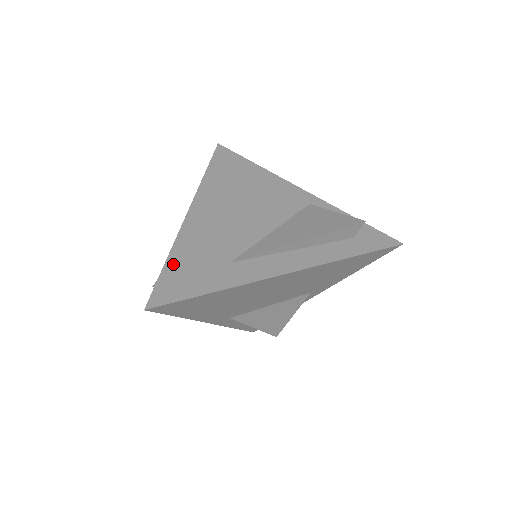
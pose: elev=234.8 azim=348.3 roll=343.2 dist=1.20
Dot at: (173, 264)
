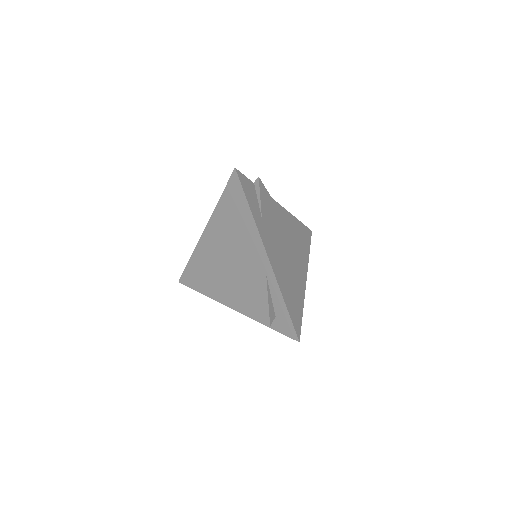
Dot at: (191, 265)
